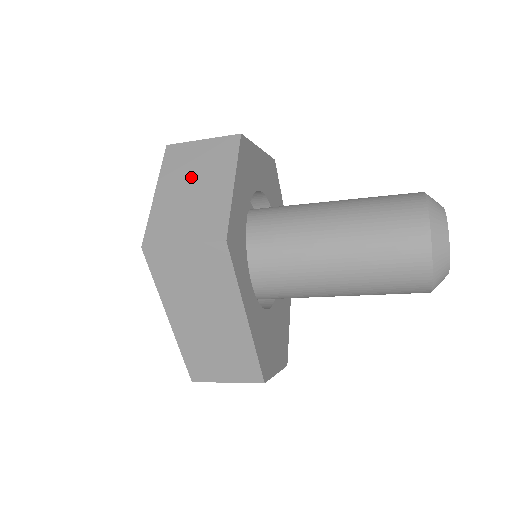
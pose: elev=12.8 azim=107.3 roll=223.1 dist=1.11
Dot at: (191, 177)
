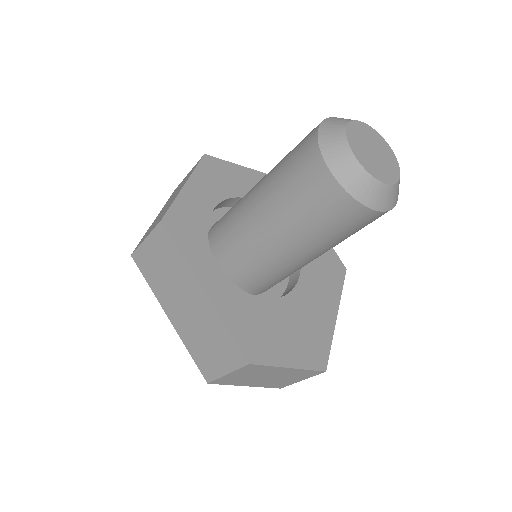
Dot at: (171, 198)
